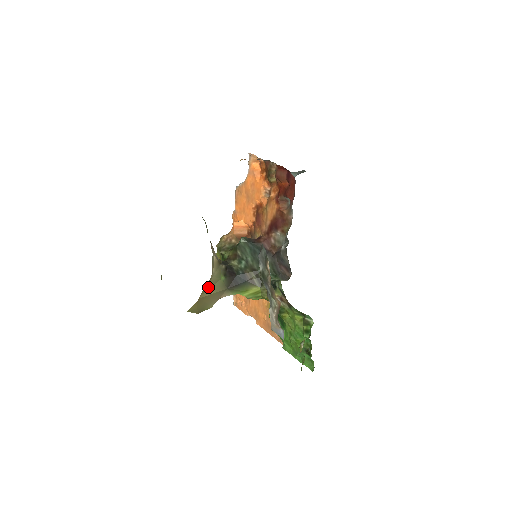
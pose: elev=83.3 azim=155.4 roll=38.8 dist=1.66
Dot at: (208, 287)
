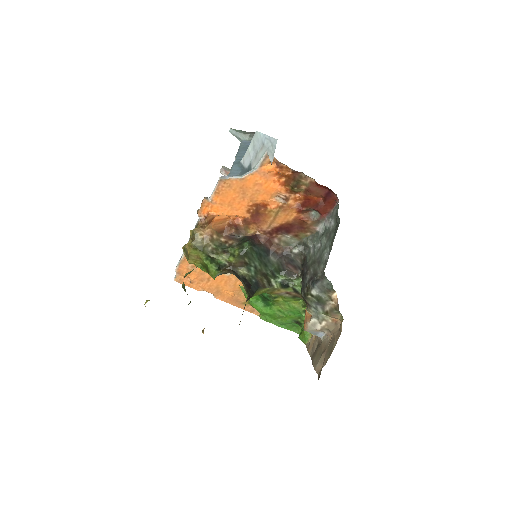
Dot at: occluded
